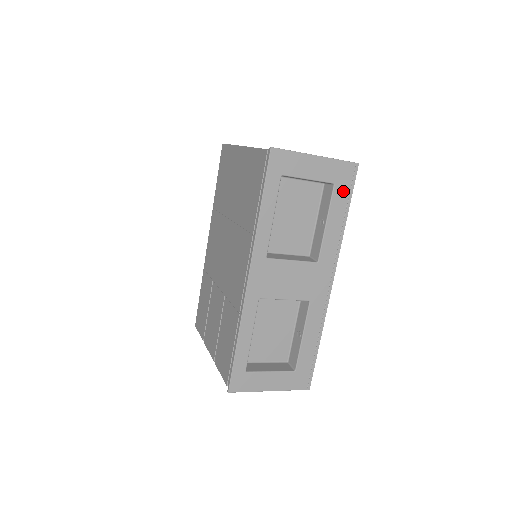
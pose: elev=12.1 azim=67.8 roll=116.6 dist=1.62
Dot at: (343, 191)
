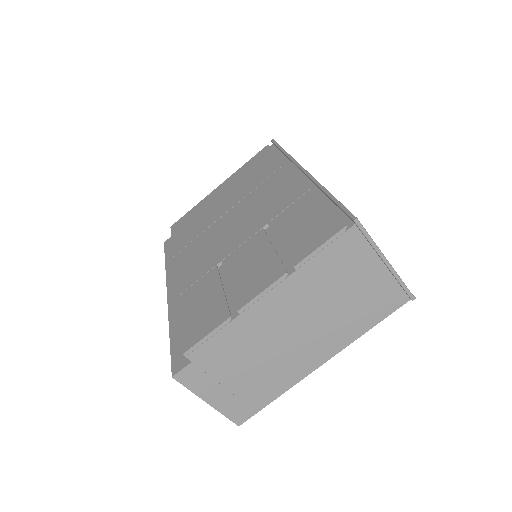
Dot at: occluded
